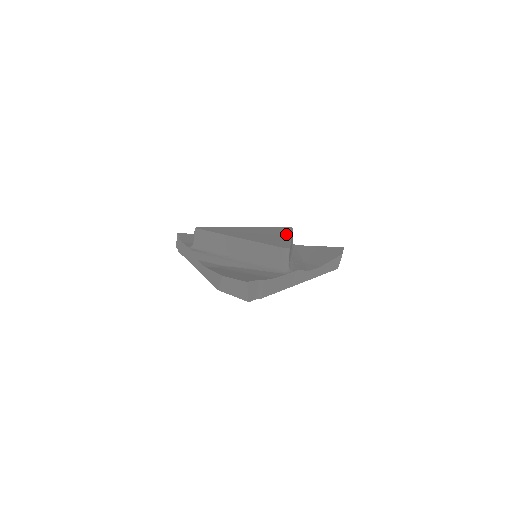
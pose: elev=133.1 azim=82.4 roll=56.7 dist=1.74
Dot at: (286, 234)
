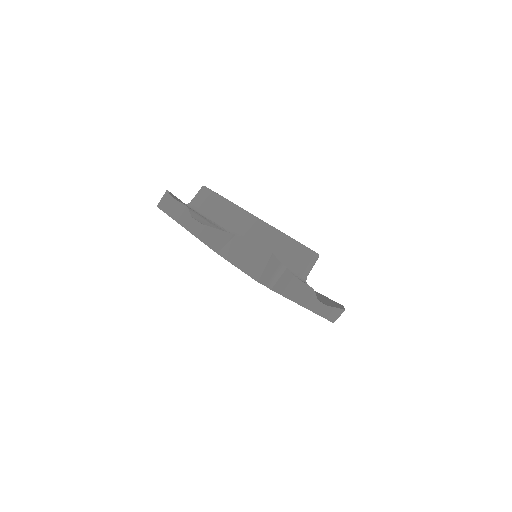
Dot at: occluded
